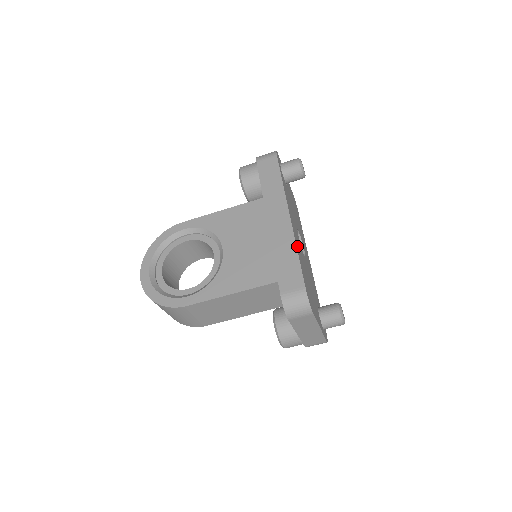
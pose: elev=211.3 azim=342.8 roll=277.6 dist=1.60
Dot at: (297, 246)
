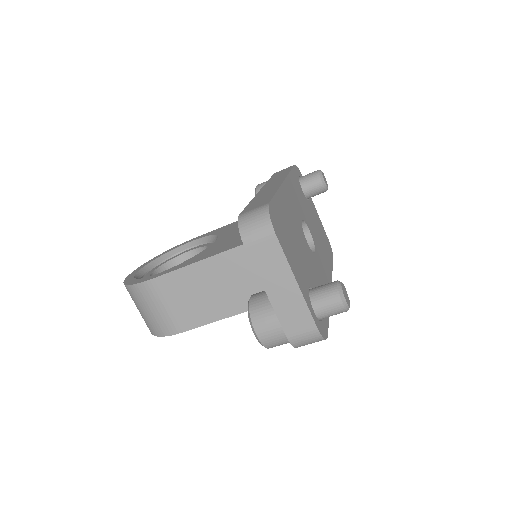
Dot at: (282, 196)
